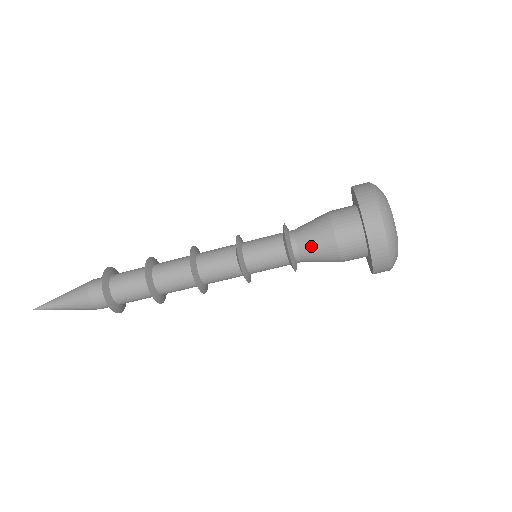
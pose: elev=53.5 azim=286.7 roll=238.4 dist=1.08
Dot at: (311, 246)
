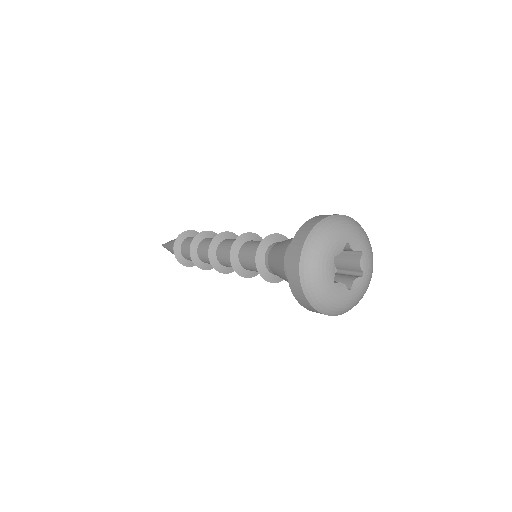
Dot at: occluded
